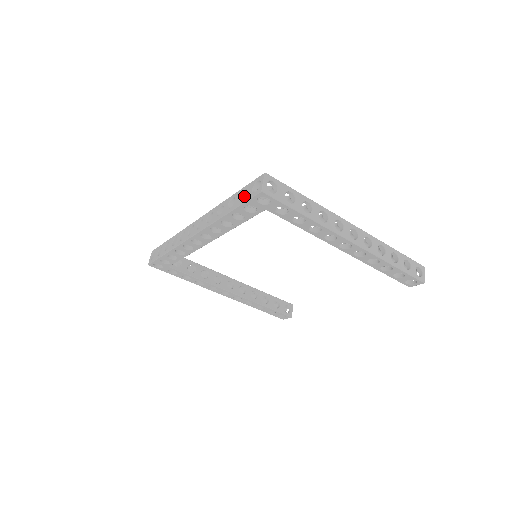
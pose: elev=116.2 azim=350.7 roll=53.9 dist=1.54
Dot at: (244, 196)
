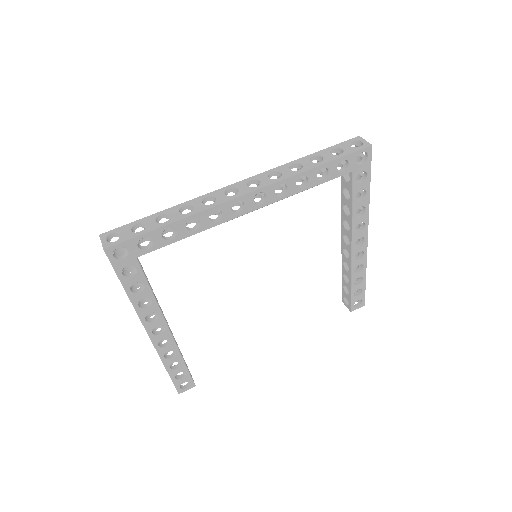
Dot at: occluded
